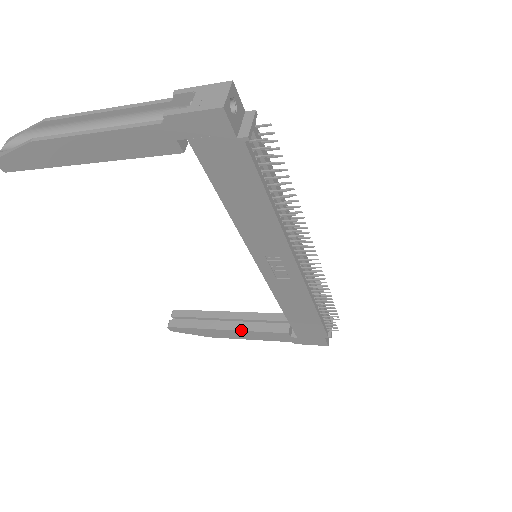
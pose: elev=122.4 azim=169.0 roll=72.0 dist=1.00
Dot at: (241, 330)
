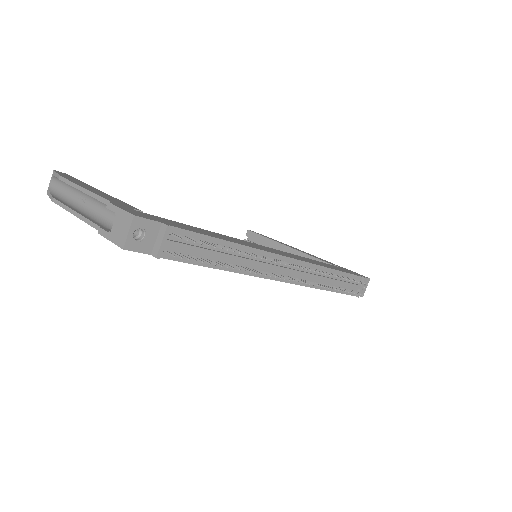
Dot at: occluded
